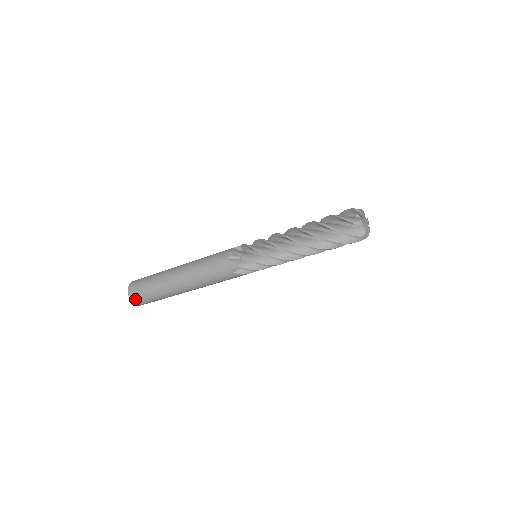
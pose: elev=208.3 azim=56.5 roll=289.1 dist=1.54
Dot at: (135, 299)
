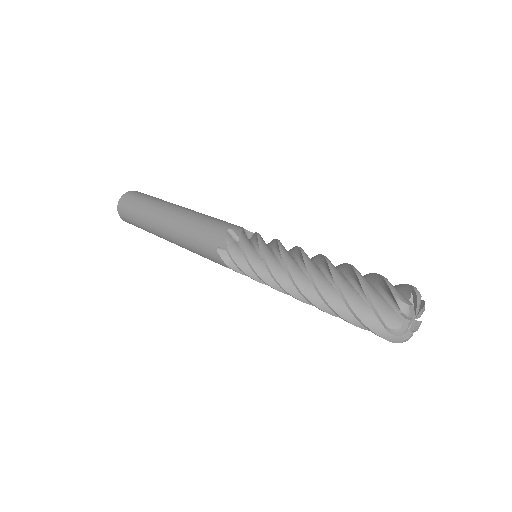
Dot at: (125, 220)
